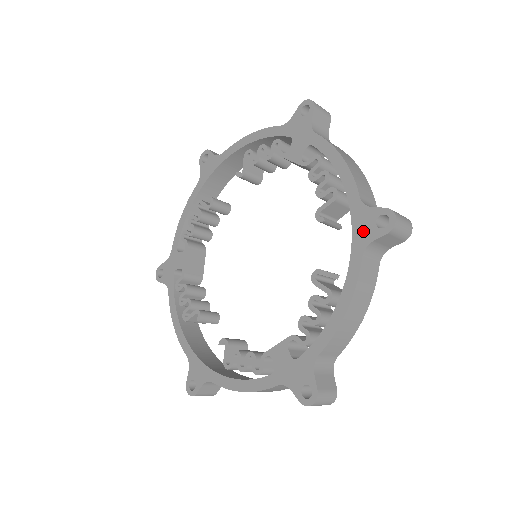
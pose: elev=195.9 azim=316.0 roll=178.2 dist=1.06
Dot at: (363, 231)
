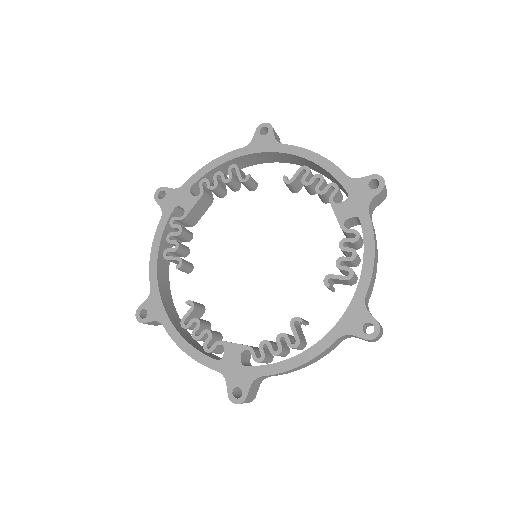
Dot at: (351, 322)
